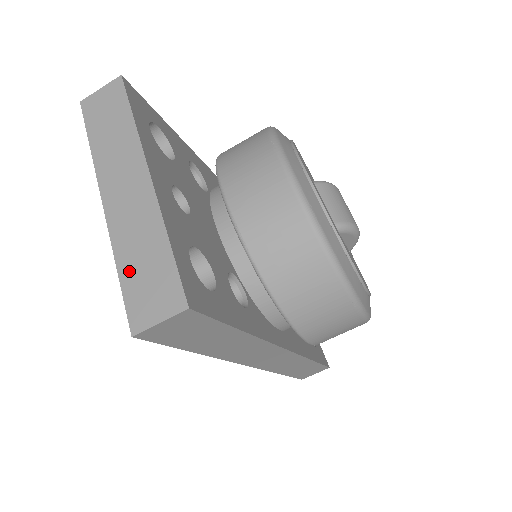
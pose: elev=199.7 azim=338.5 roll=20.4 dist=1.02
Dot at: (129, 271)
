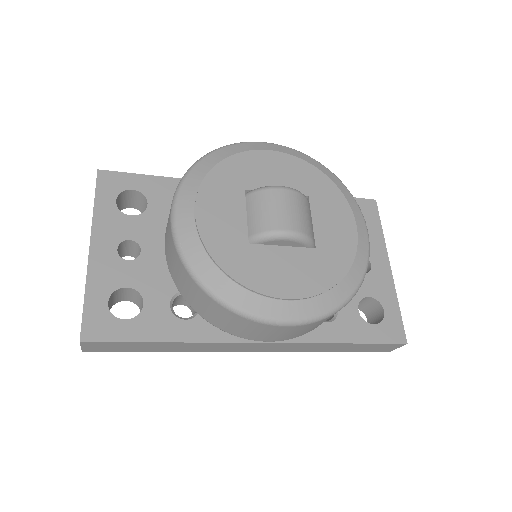
Dot at: occluded
